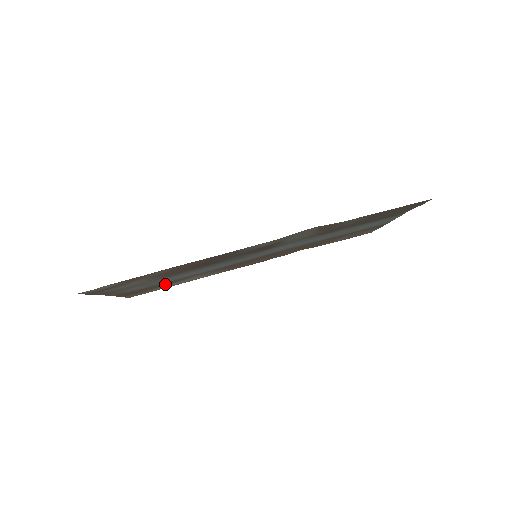
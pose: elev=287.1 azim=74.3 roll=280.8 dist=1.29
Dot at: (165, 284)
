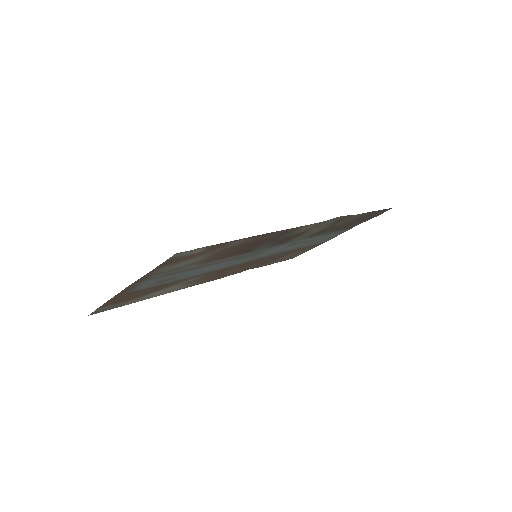
Dot at: (156, 289)
